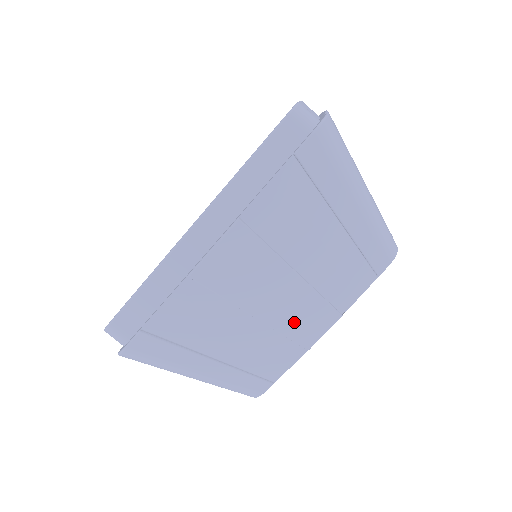
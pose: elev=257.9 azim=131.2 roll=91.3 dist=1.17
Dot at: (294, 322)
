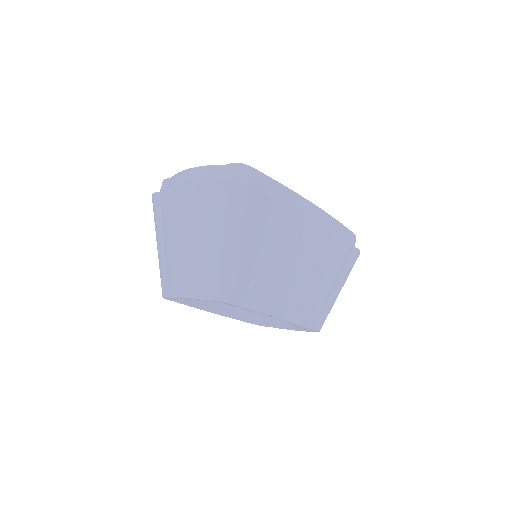
Dot at: (288, 294)
